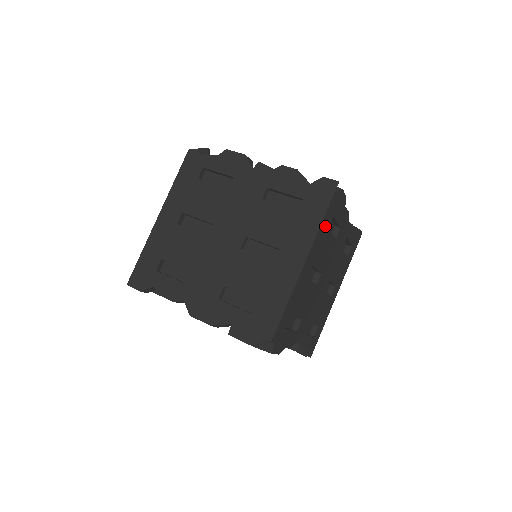
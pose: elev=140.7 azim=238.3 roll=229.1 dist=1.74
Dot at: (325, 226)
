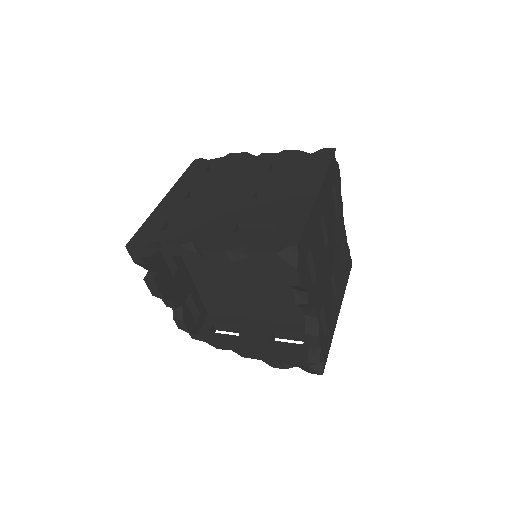
Dot at: (330, 181)
